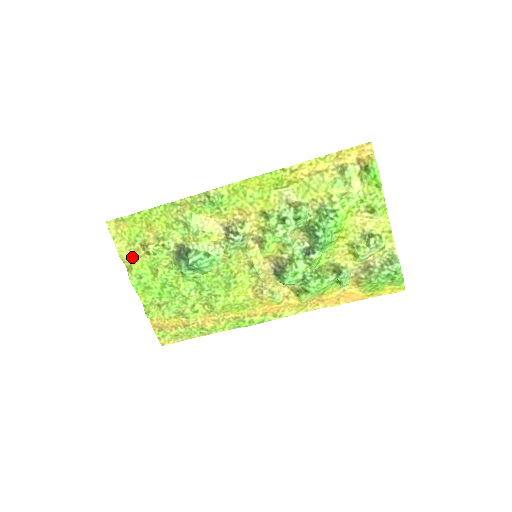
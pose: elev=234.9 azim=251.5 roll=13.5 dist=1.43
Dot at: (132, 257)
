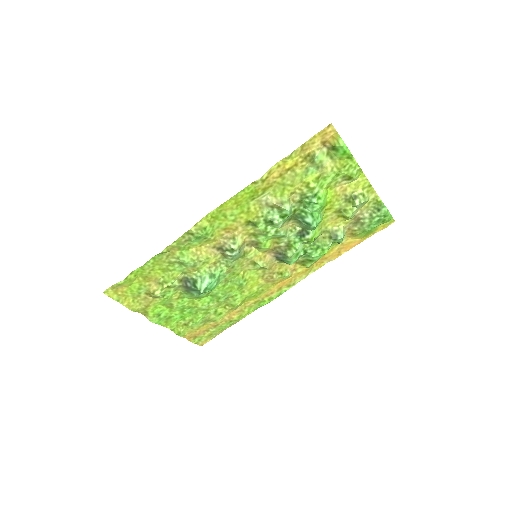
Dot at: (143, 306)
